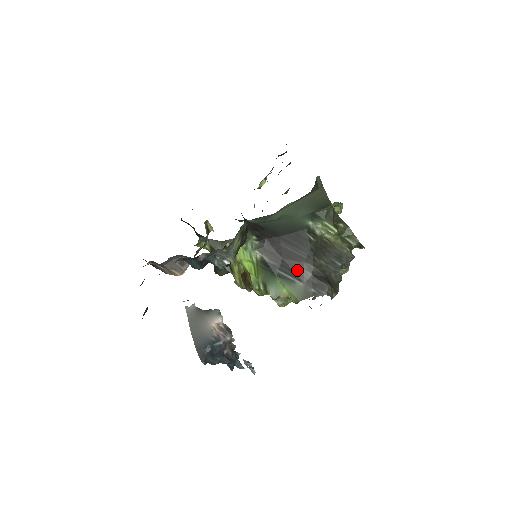
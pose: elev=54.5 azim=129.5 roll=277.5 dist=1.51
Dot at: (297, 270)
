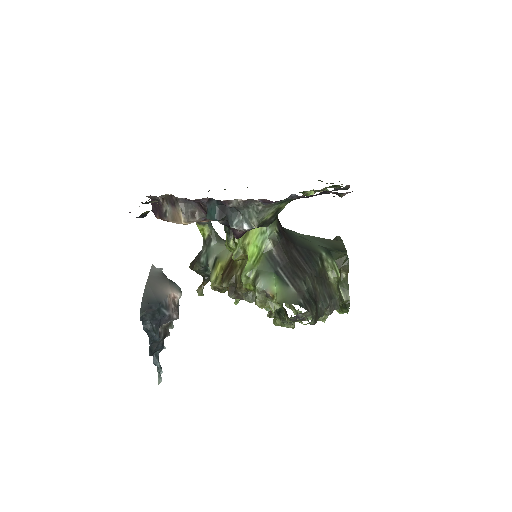
Dot at: (296, 277)
